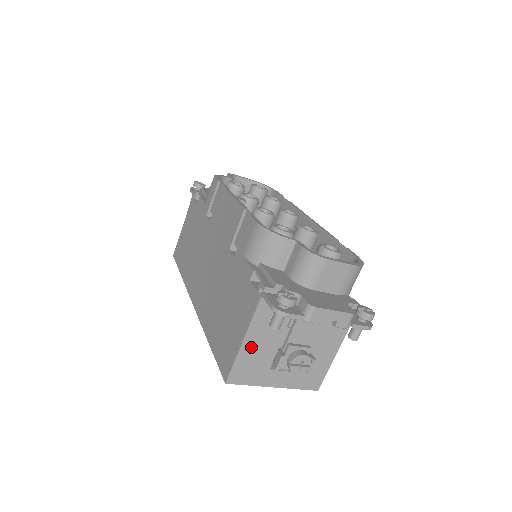
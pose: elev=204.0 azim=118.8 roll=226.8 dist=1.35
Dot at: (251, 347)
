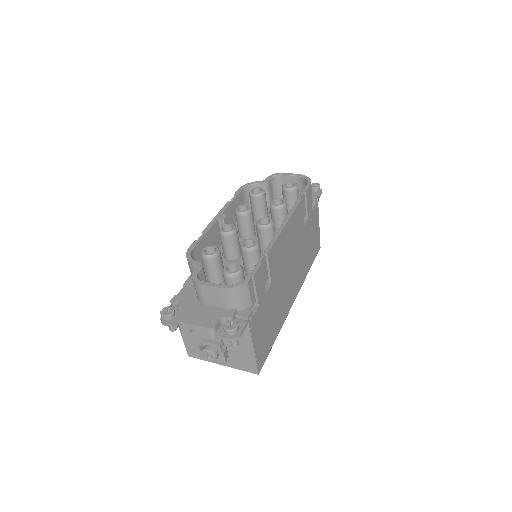
Dot at: (188, 337)
